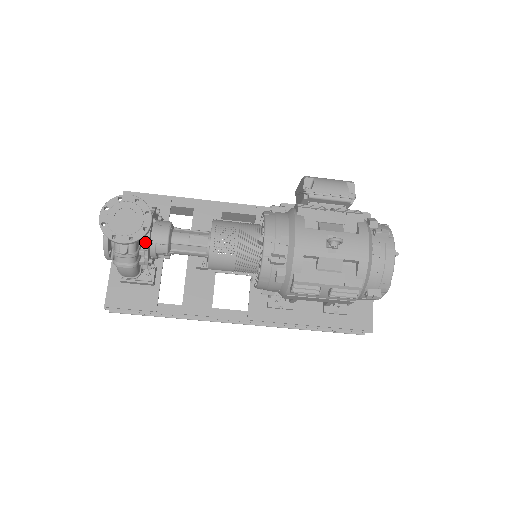
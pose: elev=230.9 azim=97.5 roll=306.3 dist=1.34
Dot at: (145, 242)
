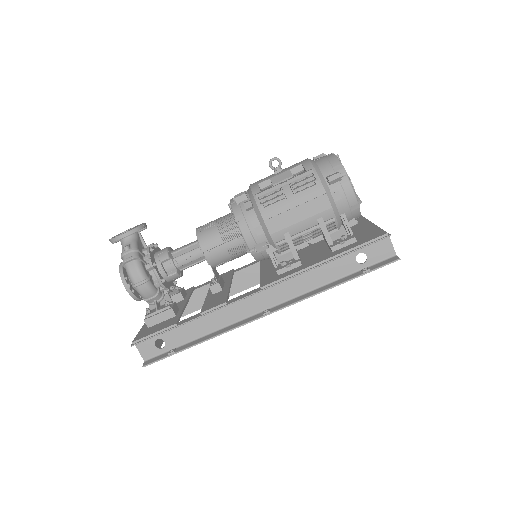
Dot at: (147, 249)
